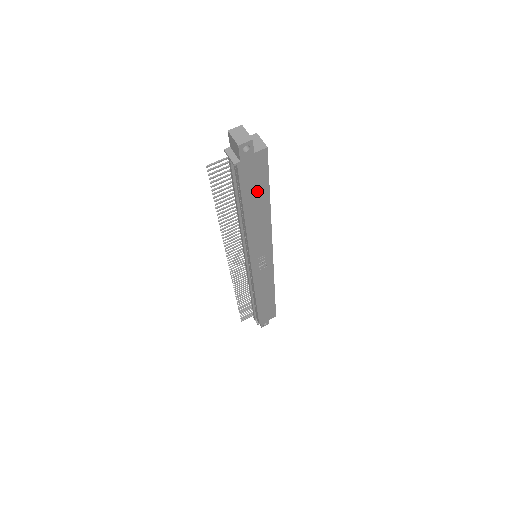
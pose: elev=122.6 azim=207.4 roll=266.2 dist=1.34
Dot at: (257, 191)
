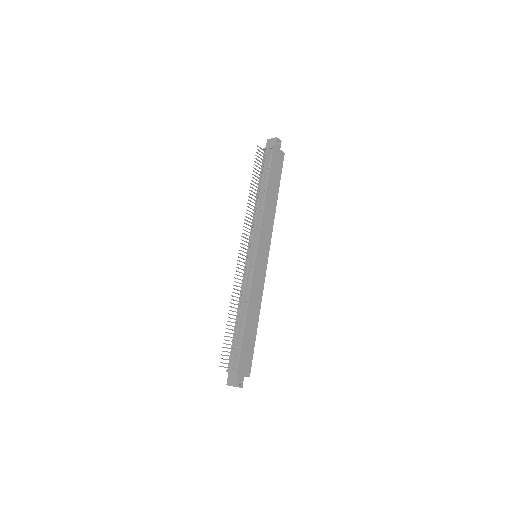
Dot at: (275, 178)
